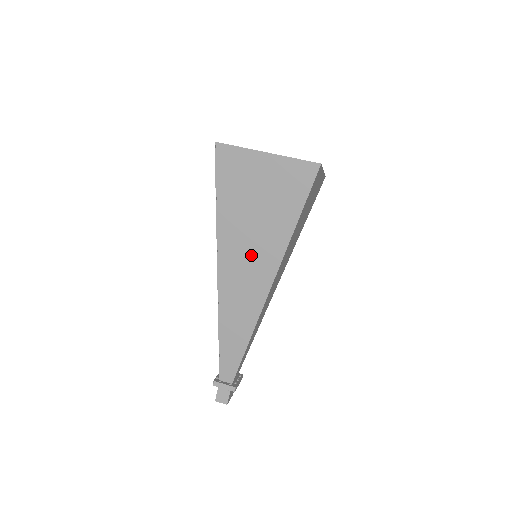
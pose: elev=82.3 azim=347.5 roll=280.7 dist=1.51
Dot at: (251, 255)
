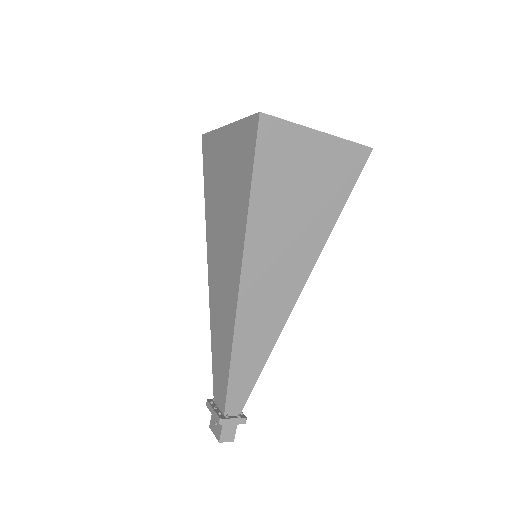
Dot at: (284, 257)
